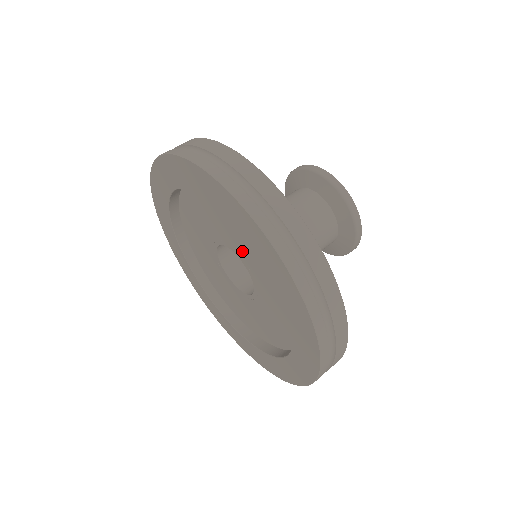
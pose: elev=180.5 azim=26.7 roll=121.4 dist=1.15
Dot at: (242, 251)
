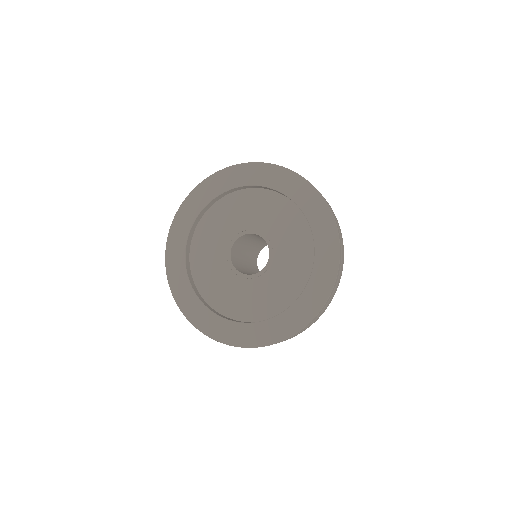
Dot at: (270, 229)
